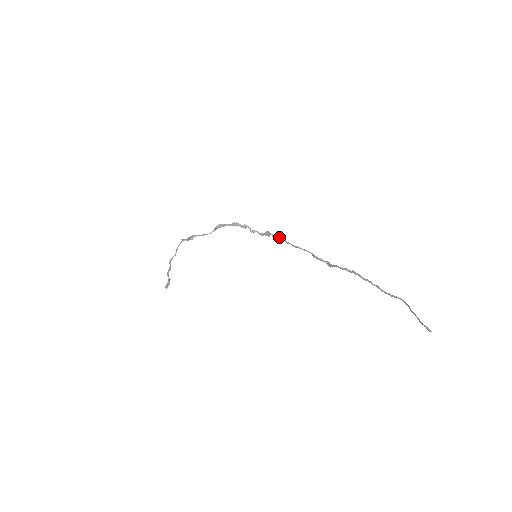
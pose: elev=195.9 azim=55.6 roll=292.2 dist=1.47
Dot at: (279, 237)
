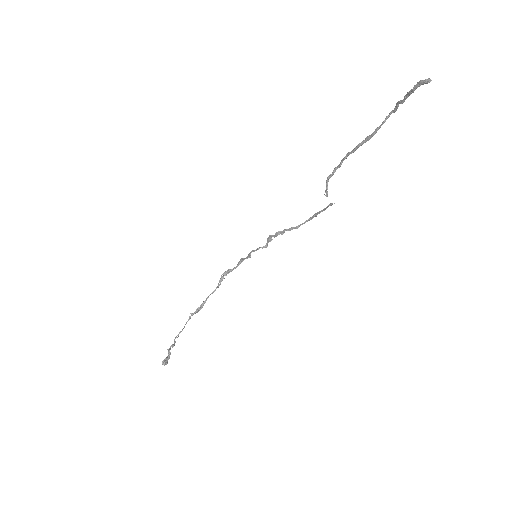
Dot at: (280, 231)
